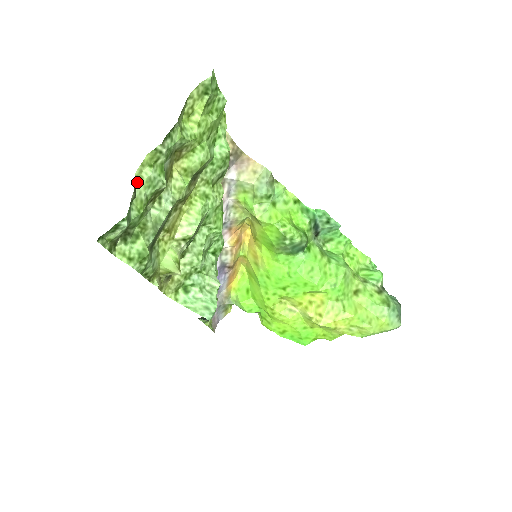
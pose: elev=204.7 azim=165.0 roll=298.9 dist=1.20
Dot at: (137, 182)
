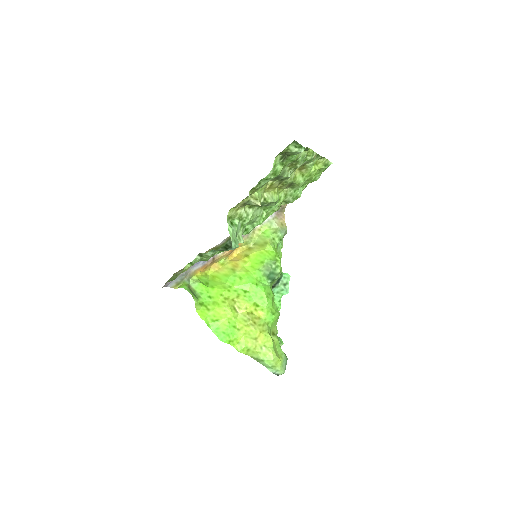
Dot at: occluded
